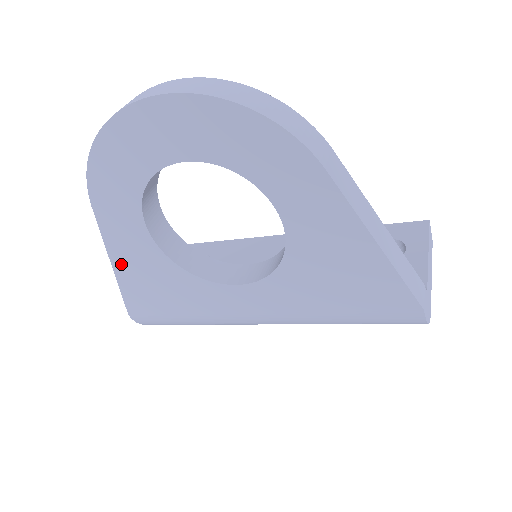
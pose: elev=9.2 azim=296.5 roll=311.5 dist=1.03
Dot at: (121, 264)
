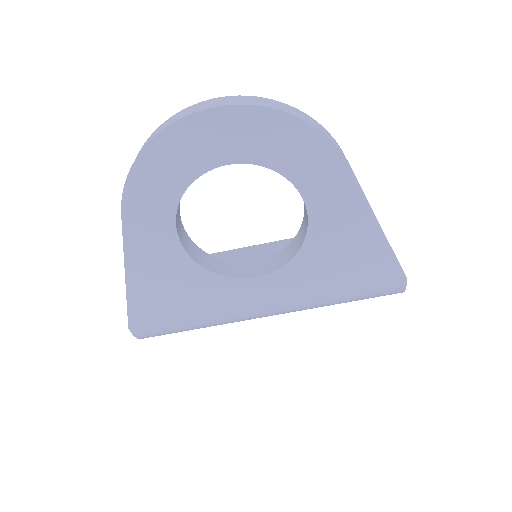
Dot at: (136, 271)
